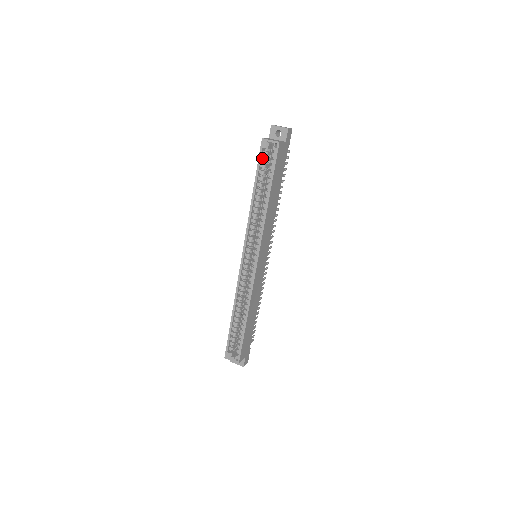
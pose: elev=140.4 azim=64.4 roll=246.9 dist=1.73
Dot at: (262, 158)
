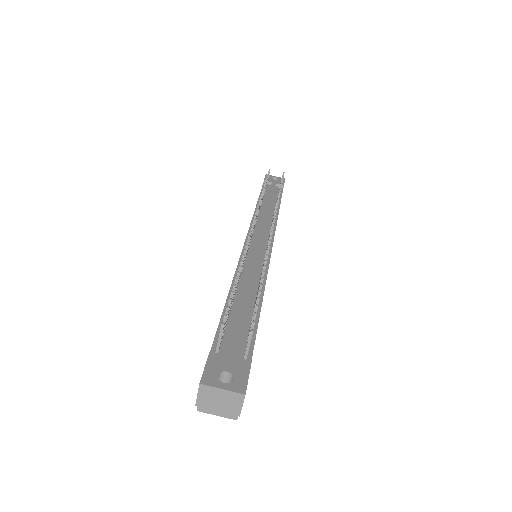
Dot at: occluded
